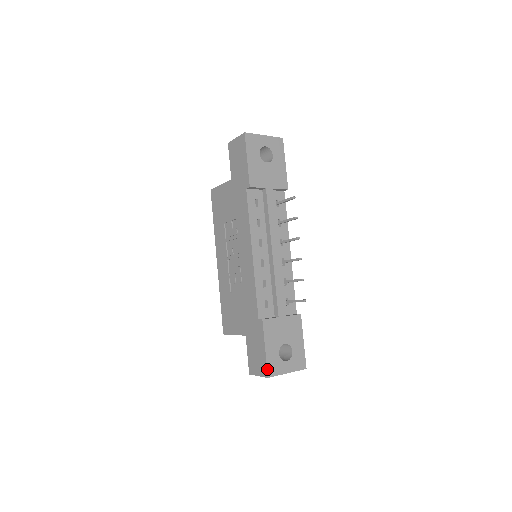
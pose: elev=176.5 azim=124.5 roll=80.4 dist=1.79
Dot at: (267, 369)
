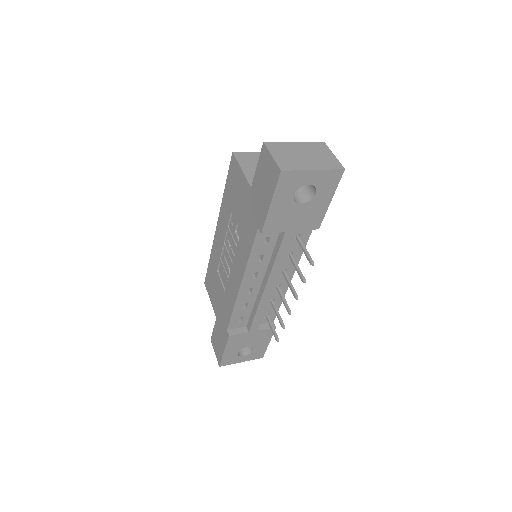
Dot at: (221, 362)
